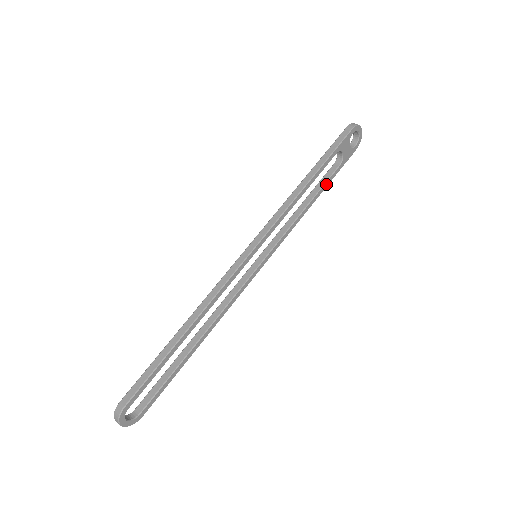
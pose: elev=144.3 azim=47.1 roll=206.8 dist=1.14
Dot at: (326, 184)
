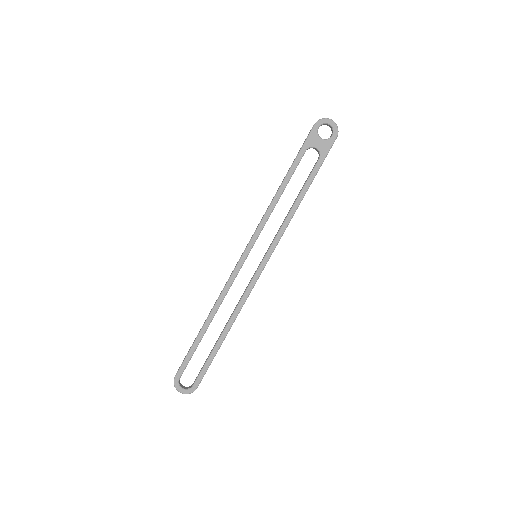
Dot at: (310, 179)
